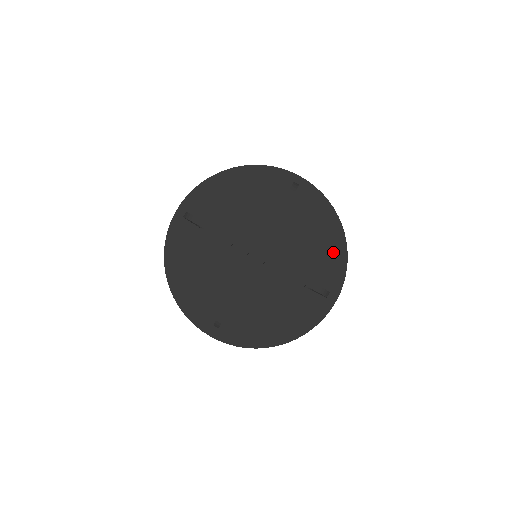
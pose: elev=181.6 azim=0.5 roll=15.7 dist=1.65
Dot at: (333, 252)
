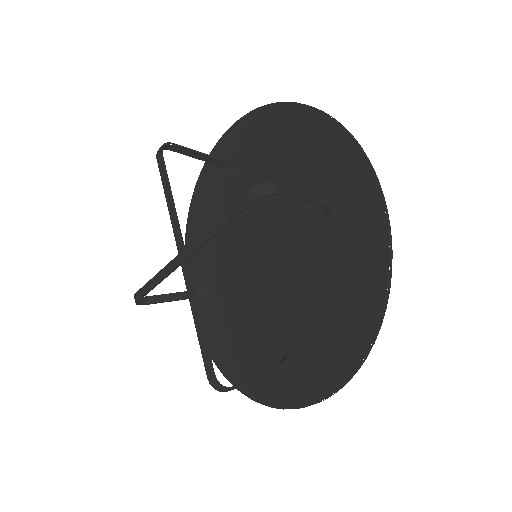
Dot at: (311, 137)
